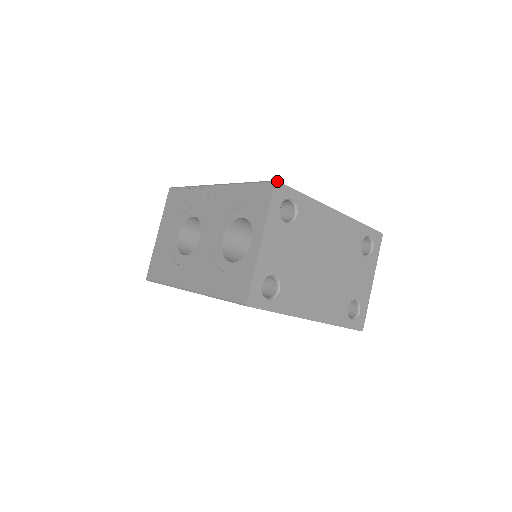
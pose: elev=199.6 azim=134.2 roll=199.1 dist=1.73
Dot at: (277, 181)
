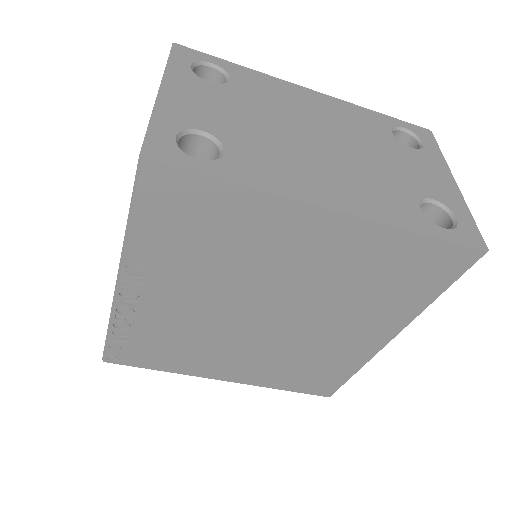
Dot at: (176, 44)
